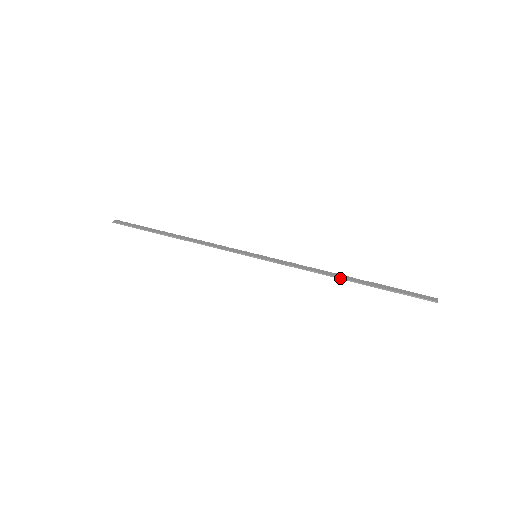
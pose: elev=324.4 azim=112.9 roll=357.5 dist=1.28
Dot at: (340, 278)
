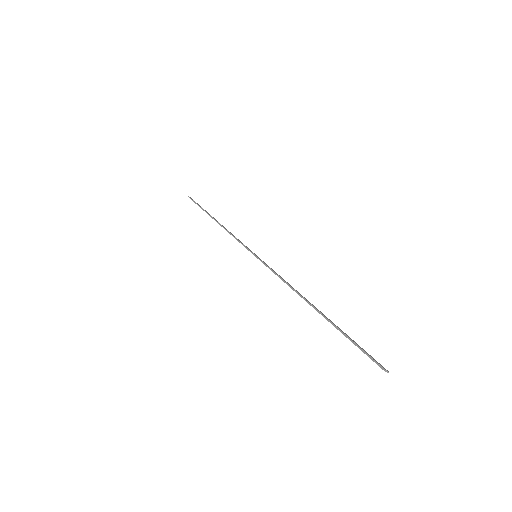
Dot at: (307, 300)
